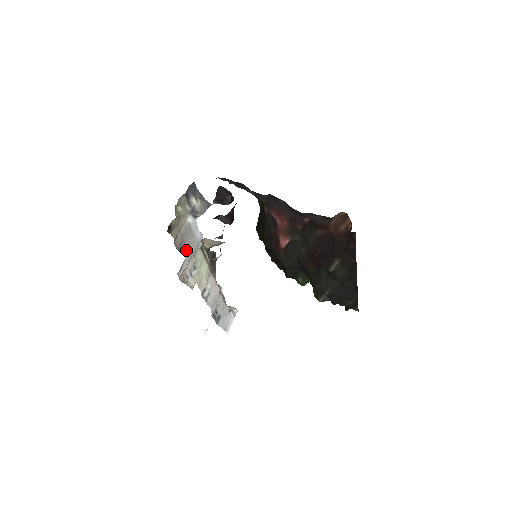
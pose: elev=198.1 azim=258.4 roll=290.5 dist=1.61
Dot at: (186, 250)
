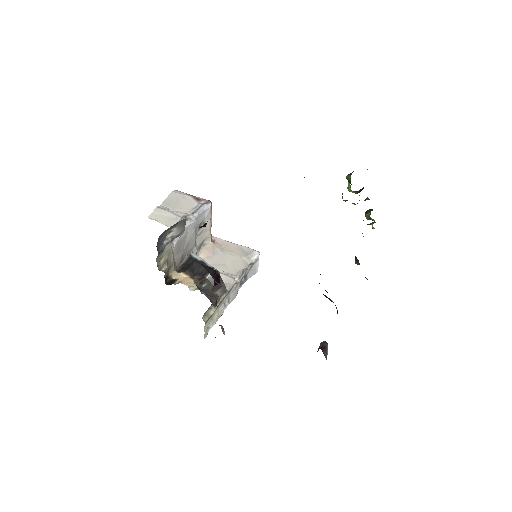
Dot at: (188, 248)
